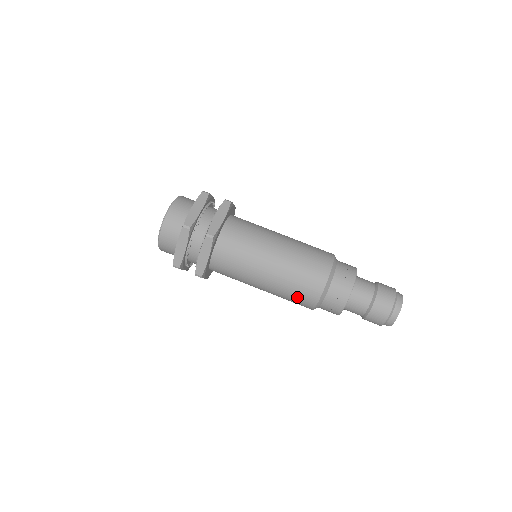
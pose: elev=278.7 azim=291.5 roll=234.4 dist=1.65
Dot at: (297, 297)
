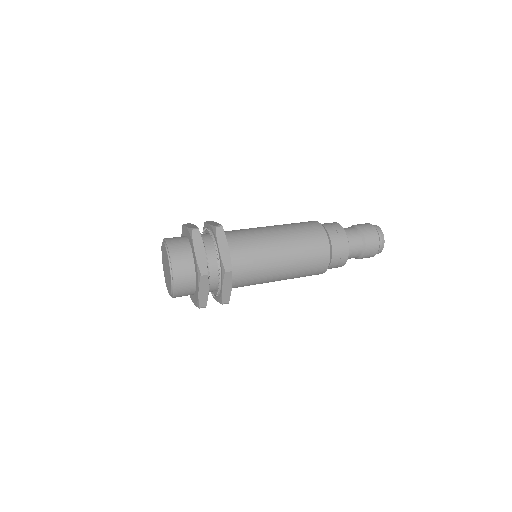
Dot at: (304, 226)
